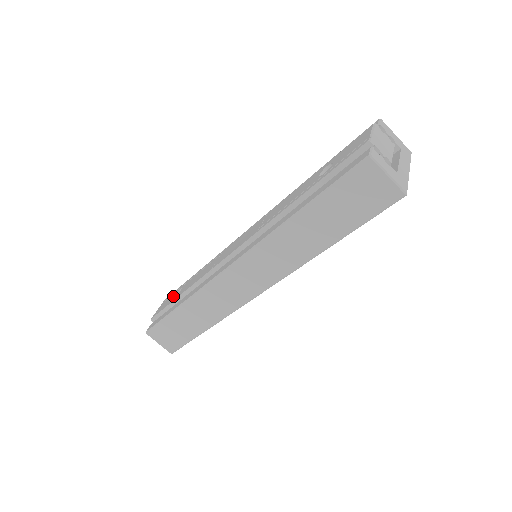
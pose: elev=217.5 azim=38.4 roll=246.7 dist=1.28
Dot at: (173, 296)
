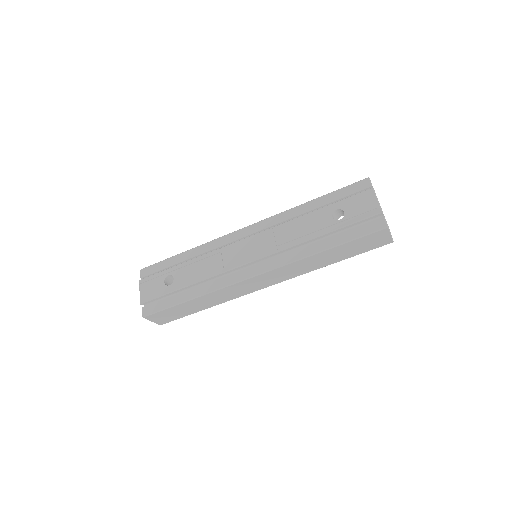
Dot at: (163, 283)
